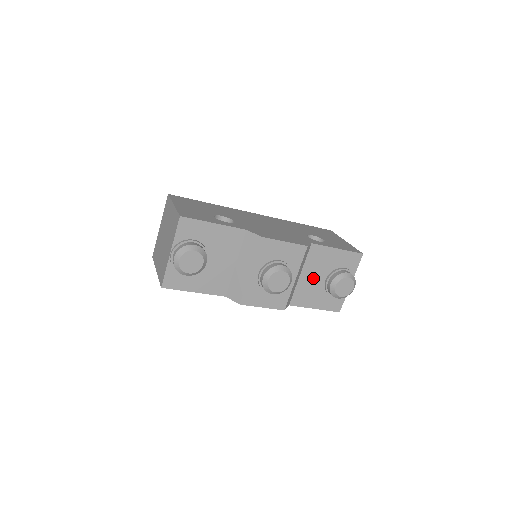
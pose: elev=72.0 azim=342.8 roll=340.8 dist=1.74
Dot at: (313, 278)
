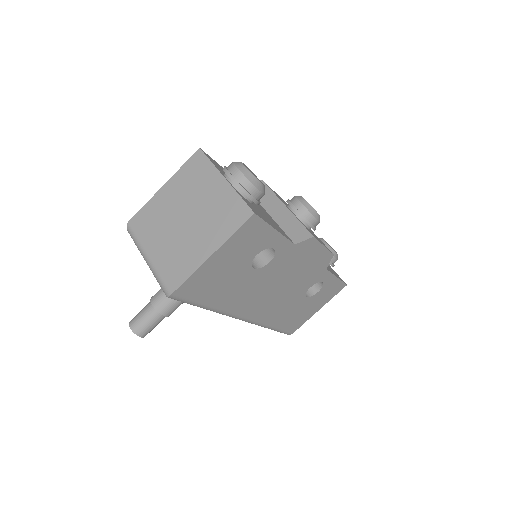
Dot at: occluded
